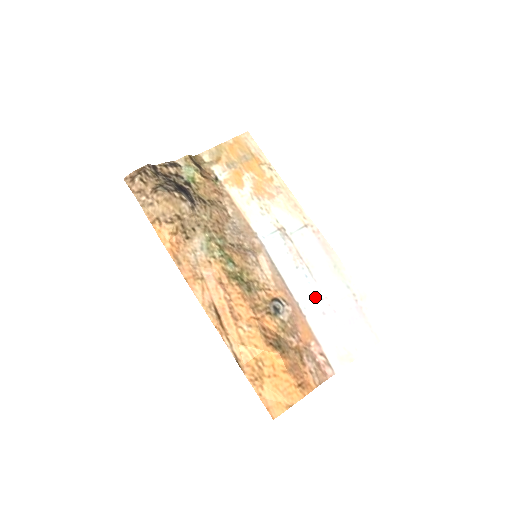
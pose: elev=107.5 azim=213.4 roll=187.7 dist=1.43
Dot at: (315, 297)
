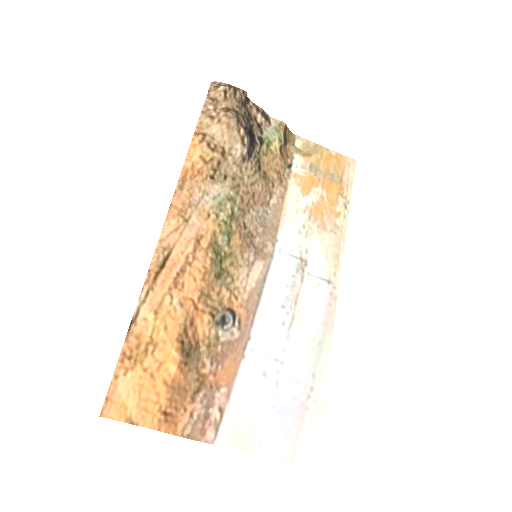
Dot at: (272, 350)
